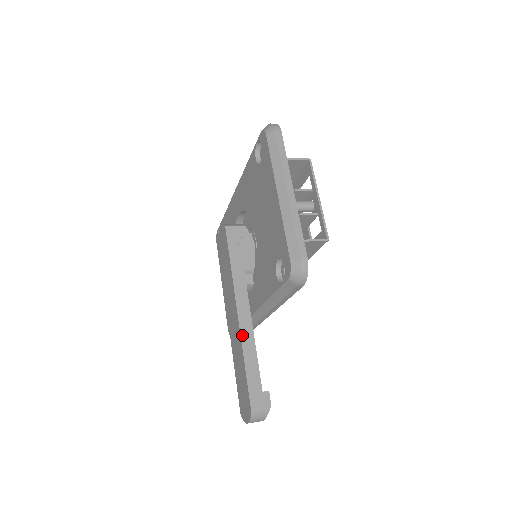
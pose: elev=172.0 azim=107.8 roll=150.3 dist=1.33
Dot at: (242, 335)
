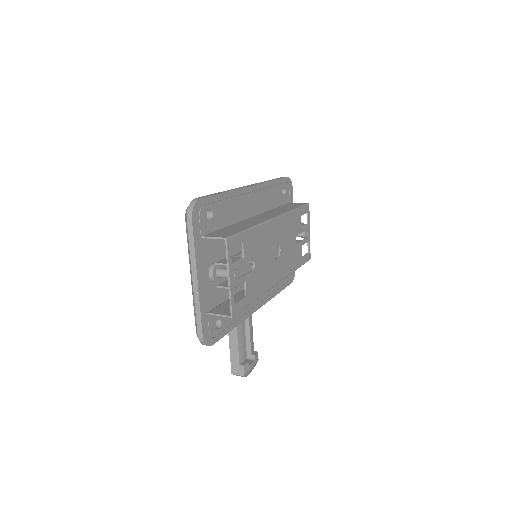
Dot at: occluded
